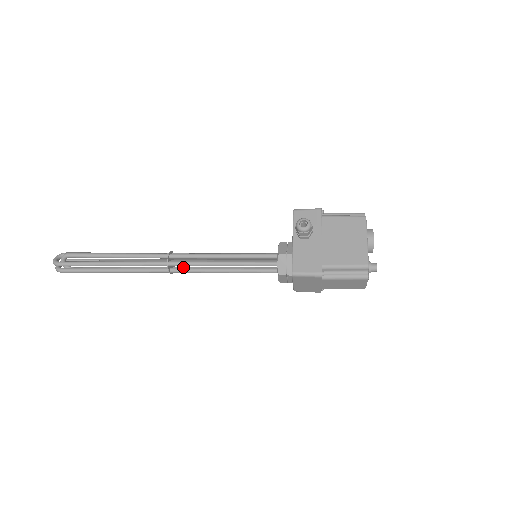
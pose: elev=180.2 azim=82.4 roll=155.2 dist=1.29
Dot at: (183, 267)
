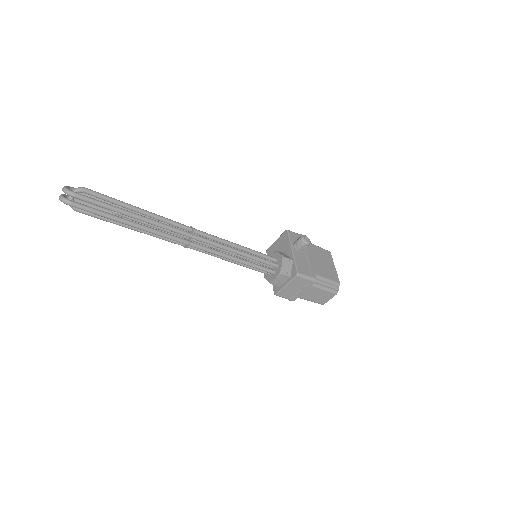
Dot at: occluded
